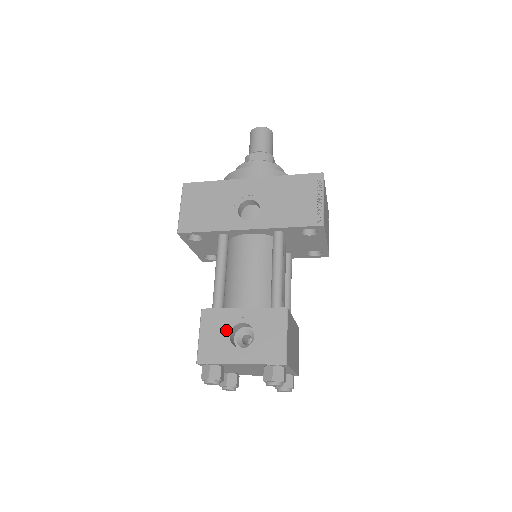
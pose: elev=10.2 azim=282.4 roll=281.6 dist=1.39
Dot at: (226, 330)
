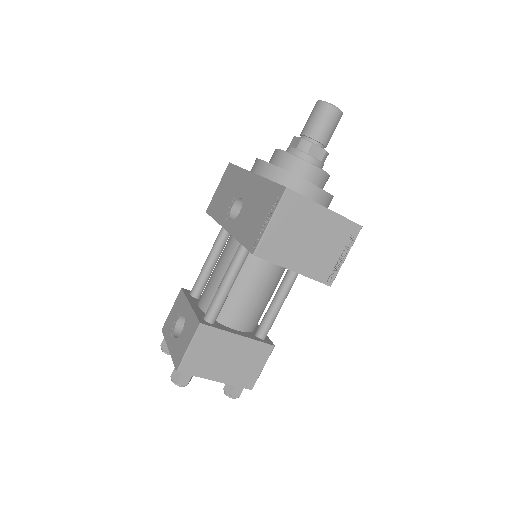
Dot at: (178, 315)
